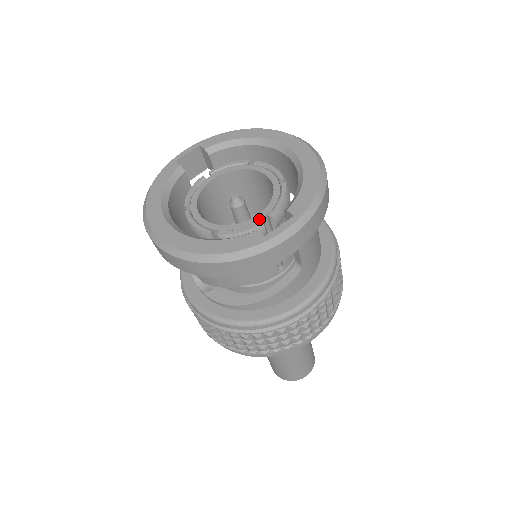
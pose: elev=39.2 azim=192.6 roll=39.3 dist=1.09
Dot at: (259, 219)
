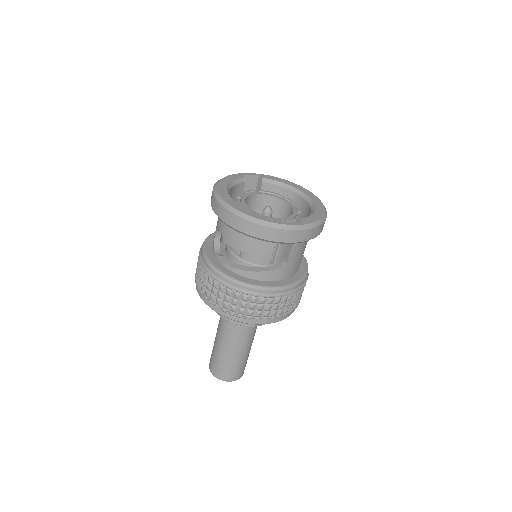
Dot at: occluded
